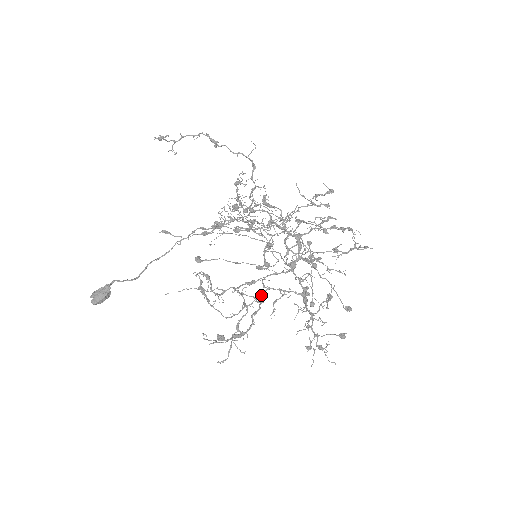
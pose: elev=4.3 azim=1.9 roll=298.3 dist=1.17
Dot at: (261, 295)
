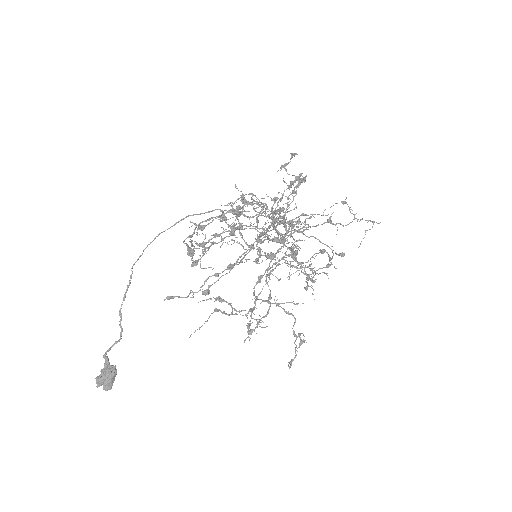
Dot at: (266, 280)
